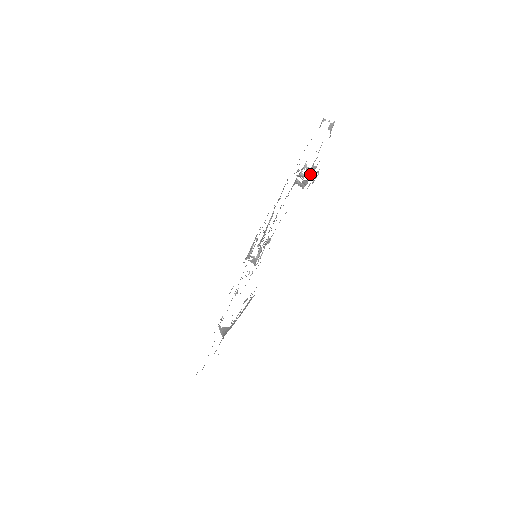
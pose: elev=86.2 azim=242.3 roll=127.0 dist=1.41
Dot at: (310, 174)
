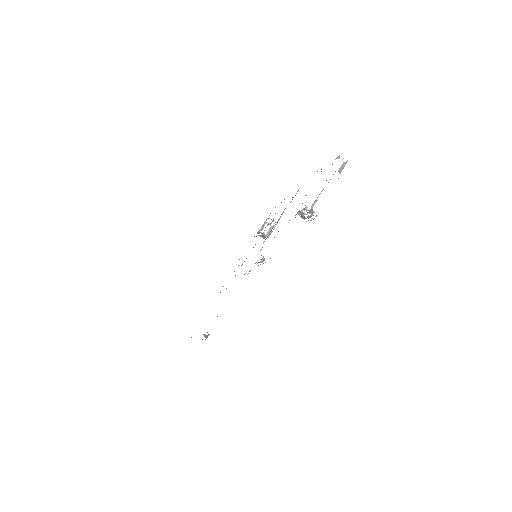
Dot at: occluded
